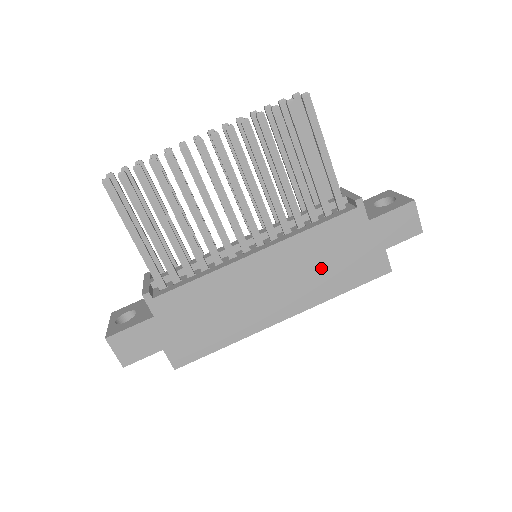
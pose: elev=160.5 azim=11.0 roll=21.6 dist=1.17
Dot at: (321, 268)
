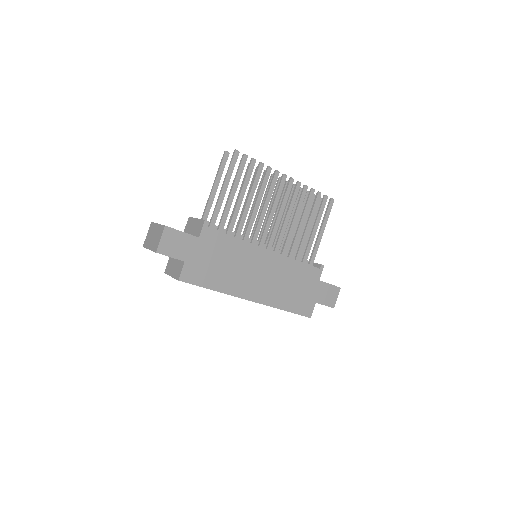
Dot at: (286, 286)
